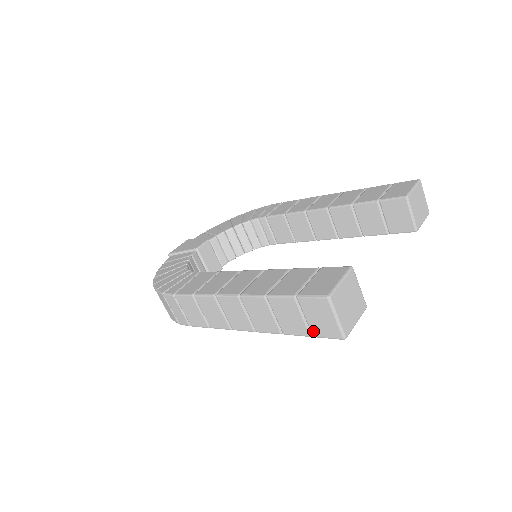
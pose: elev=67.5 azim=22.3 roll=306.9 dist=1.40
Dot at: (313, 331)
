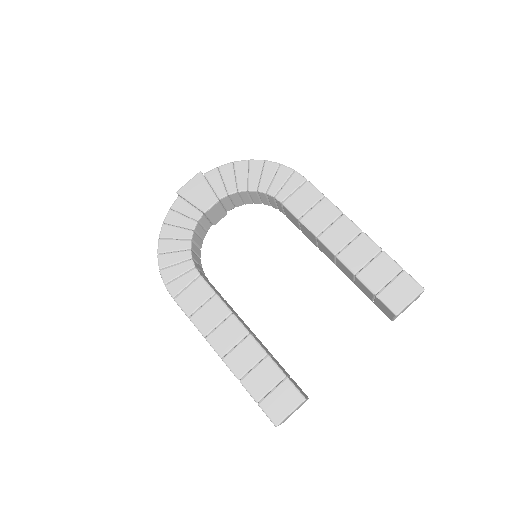
Dot at: occluded
